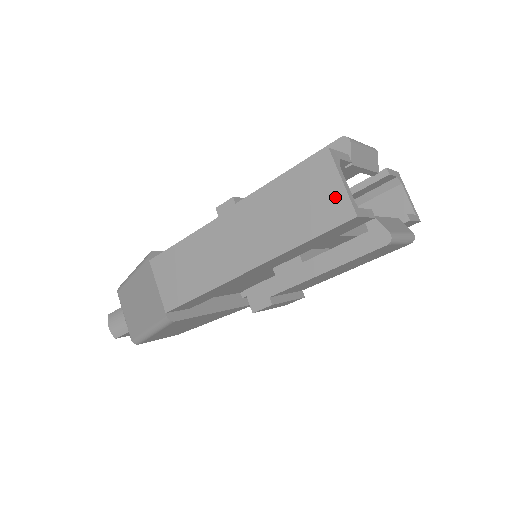
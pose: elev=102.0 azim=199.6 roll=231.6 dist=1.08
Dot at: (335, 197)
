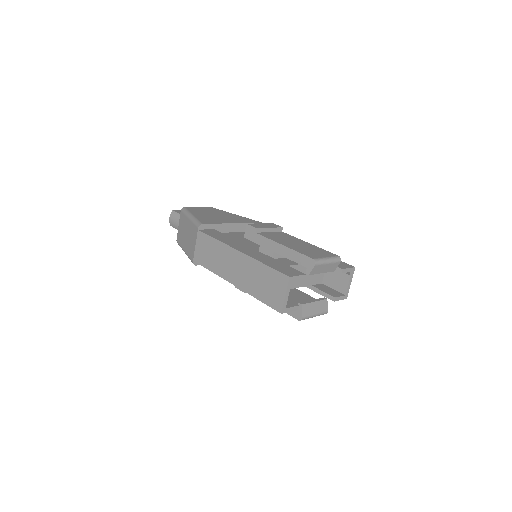
Dot at: (279, 298)
